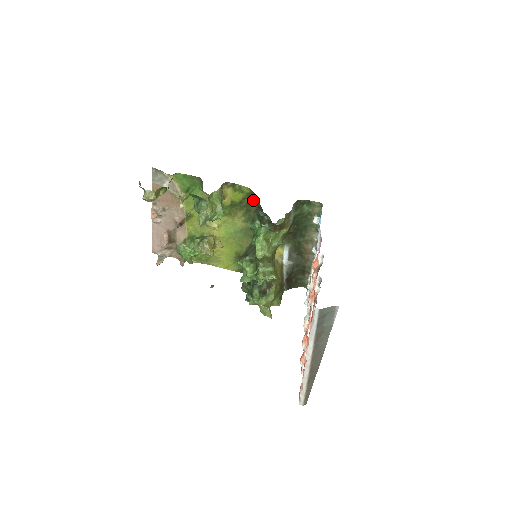
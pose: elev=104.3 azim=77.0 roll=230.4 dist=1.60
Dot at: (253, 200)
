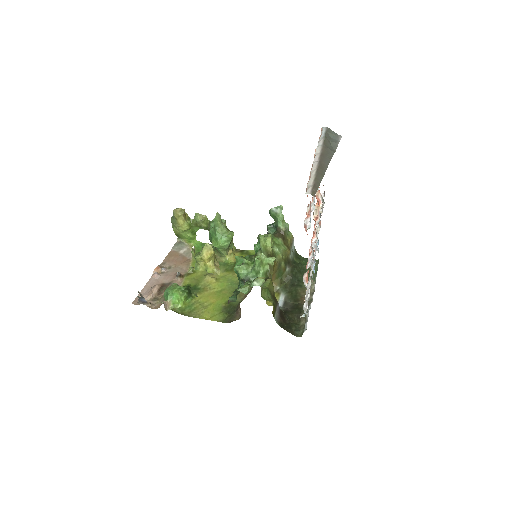
Dot at: occluded
